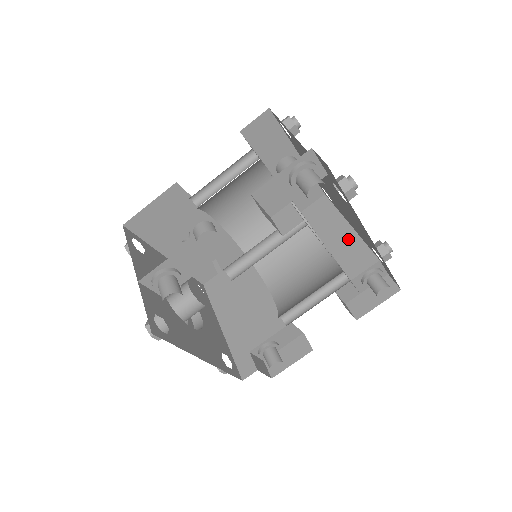
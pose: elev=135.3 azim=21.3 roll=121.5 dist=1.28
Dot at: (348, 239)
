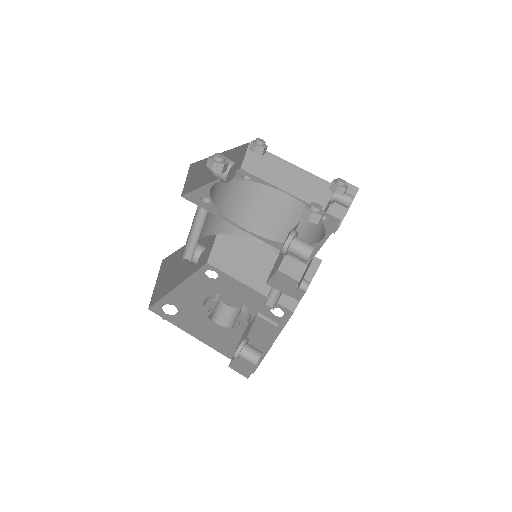
Dot at: (299, 178)
